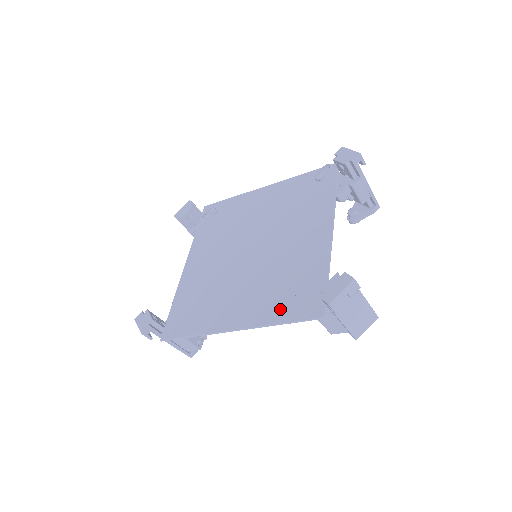
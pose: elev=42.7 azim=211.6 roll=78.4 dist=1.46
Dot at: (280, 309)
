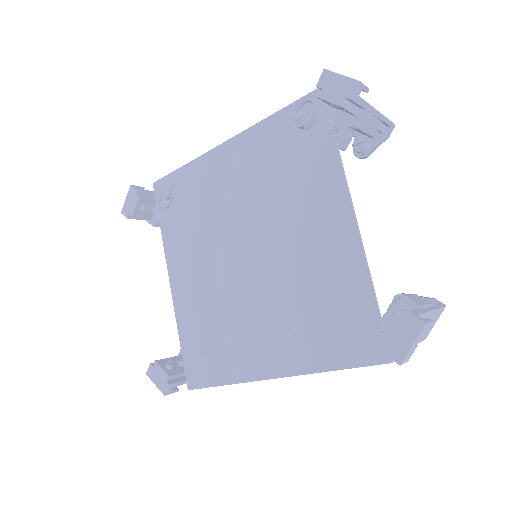
Dot at: (325, 350)
